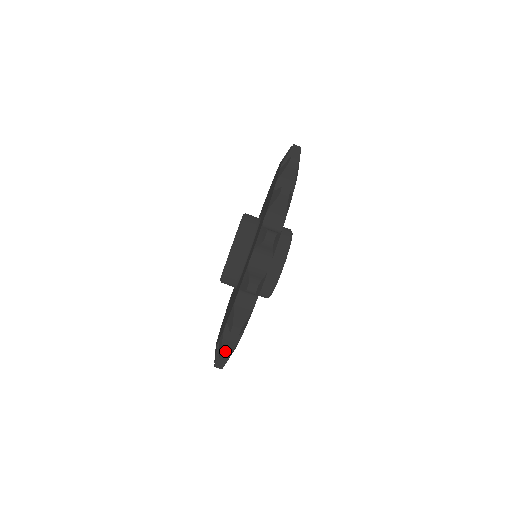
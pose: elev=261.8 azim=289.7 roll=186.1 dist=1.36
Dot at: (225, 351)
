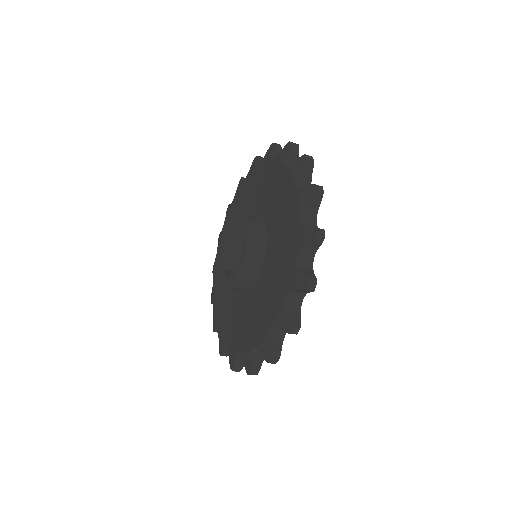
Dot at: occluded
